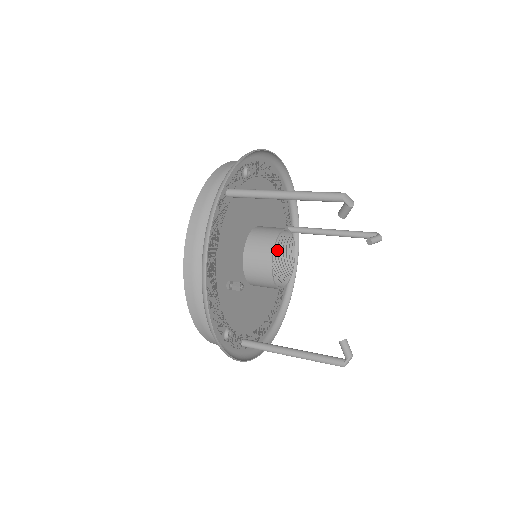
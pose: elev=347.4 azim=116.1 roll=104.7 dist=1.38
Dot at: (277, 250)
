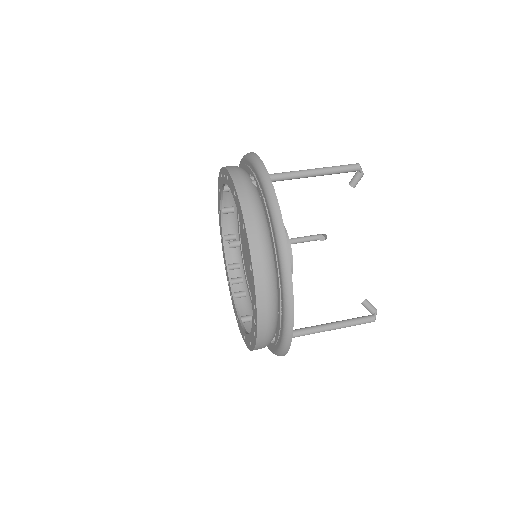
Dot at: occluded
